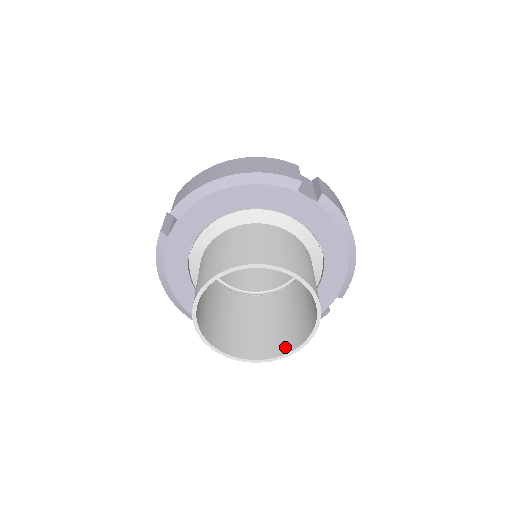
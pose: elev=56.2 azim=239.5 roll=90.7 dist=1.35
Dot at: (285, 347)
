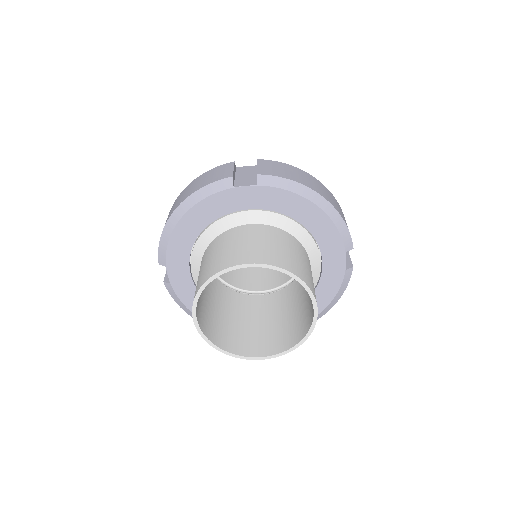
Dot at: (306, 326)
